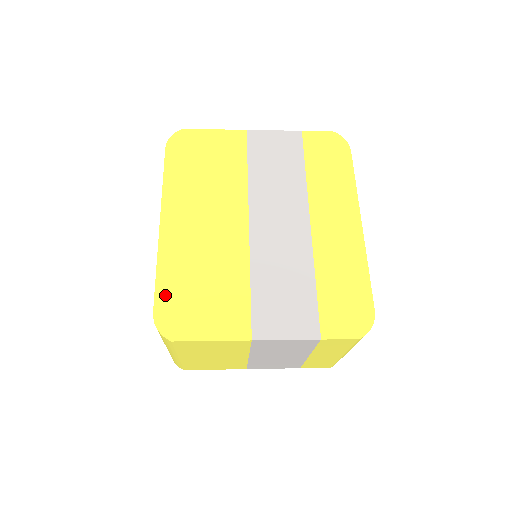
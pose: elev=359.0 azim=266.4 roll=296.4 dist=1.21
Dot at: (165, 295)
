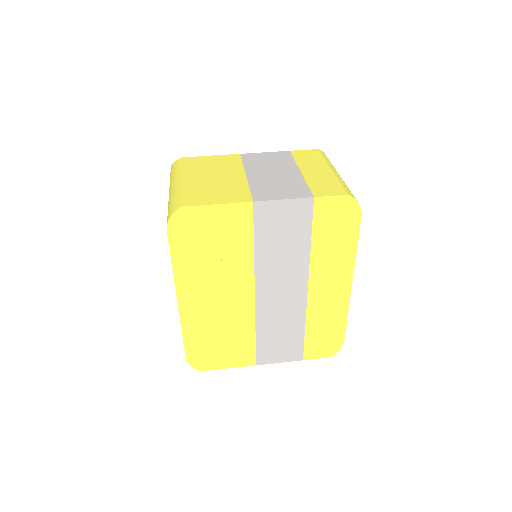
Dot at: (192, 348)
